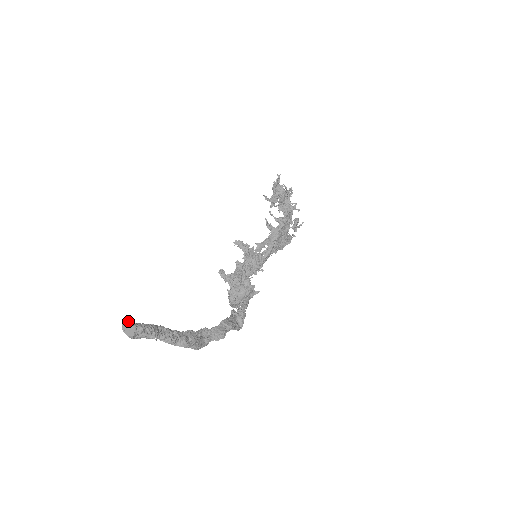
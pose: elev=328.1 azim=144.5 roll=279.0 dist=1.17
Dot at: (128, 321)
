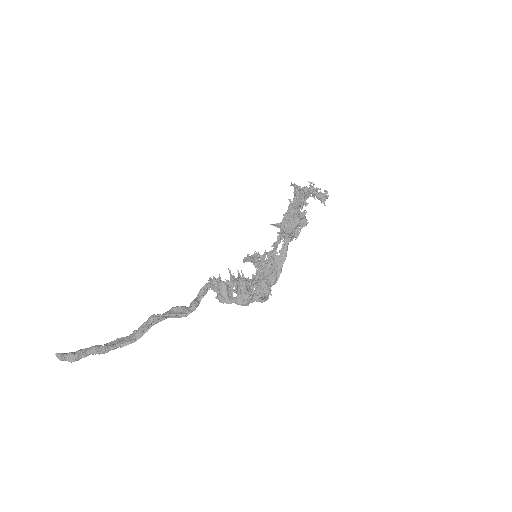
Dot at: (58, 353)
